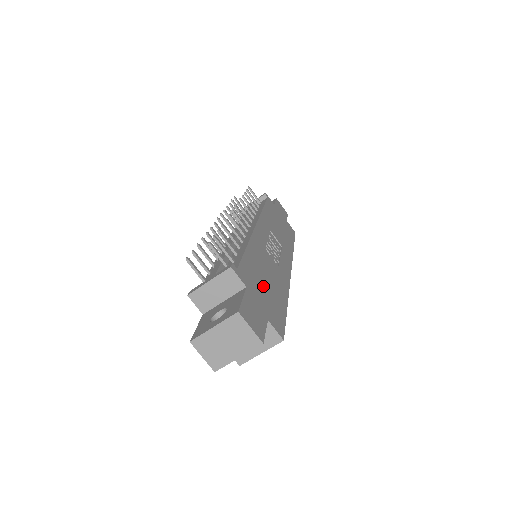
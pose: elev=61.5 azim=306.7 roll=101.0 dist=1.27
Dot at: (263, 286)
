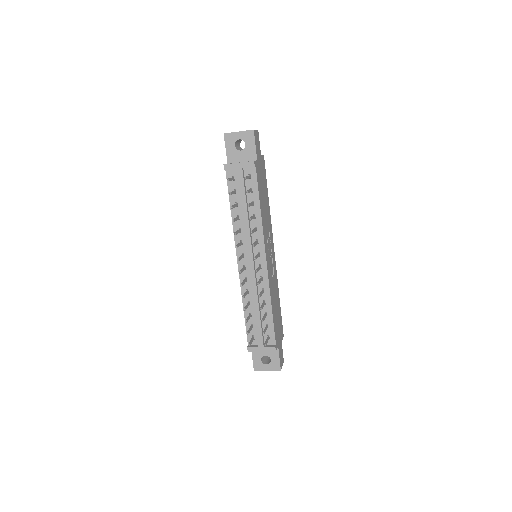
Dot at: (278, 322)
